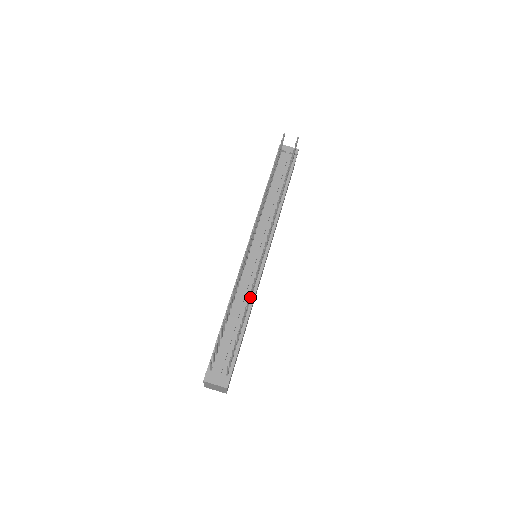
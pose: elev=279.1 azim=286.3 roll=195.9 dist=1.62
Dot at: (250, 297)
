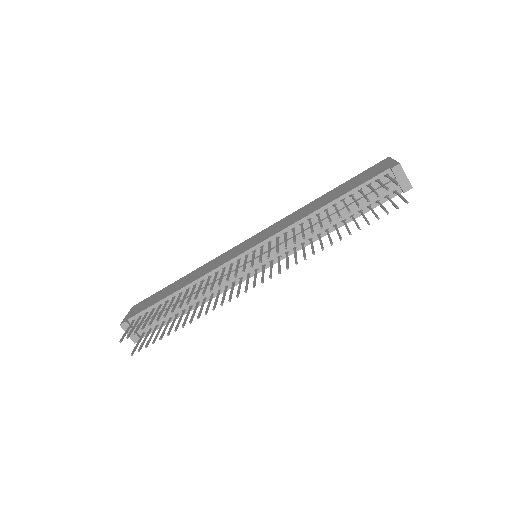
Dot at: (200, 312)
